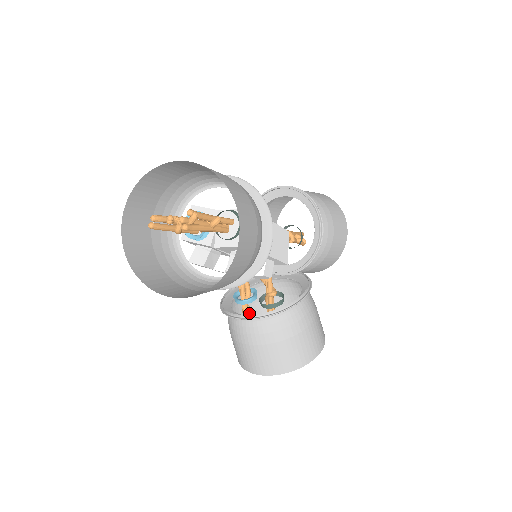
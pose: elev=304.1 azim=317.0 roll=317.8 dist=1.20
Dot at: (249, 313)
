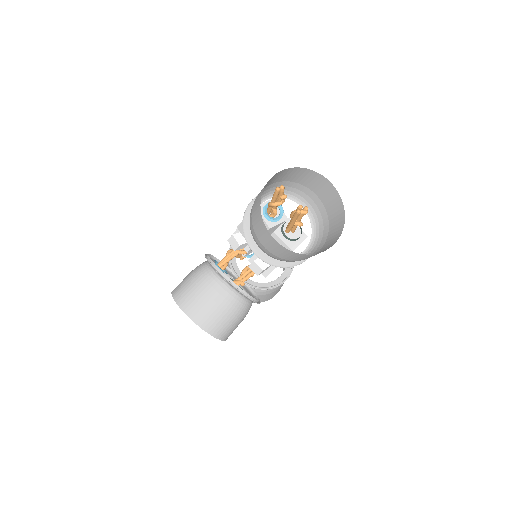
Dot at: occluded
